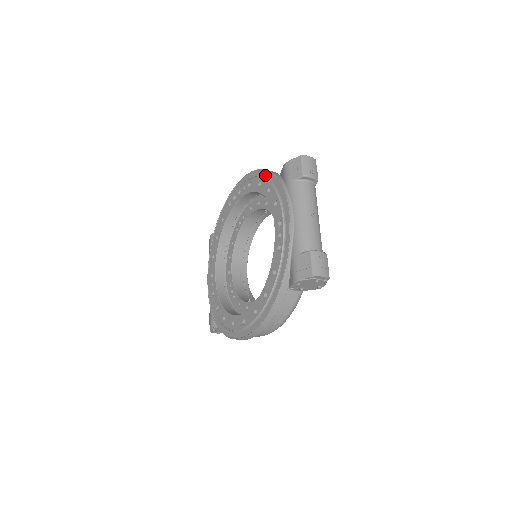
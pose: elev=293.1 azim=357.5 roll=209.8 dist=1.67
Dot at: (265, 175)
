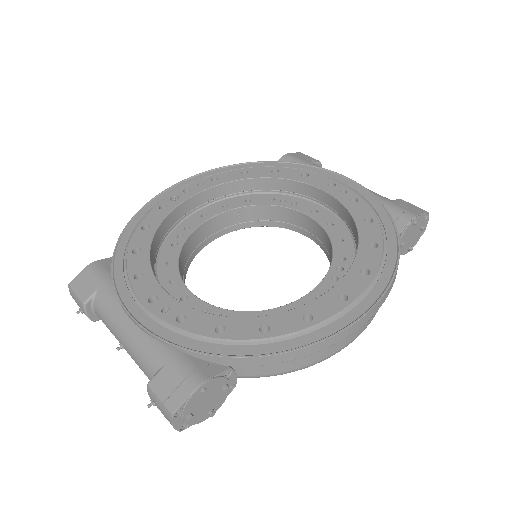
Dot at: (250, 166)
